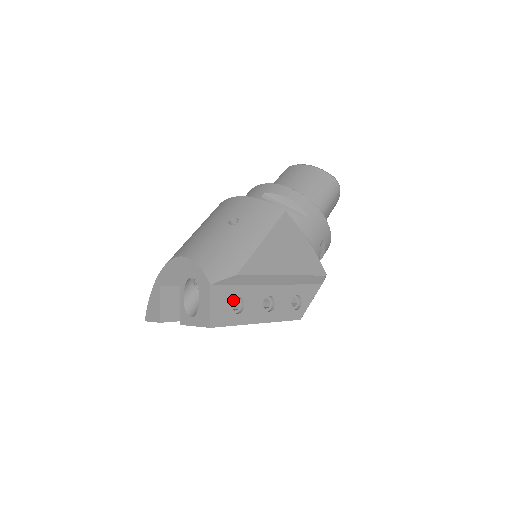
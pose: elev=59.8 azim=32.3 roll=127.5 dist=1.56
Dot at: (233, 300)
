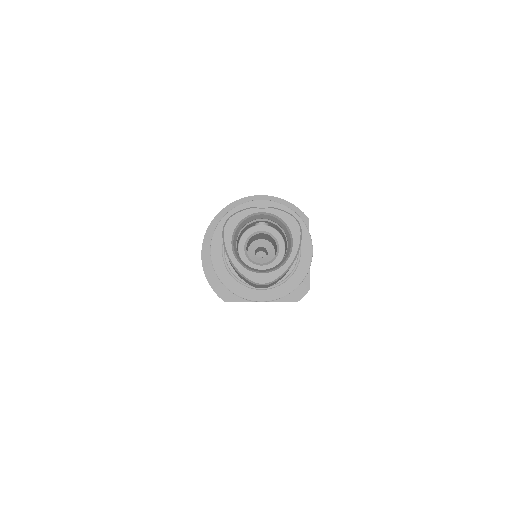
Dot at: occluded
